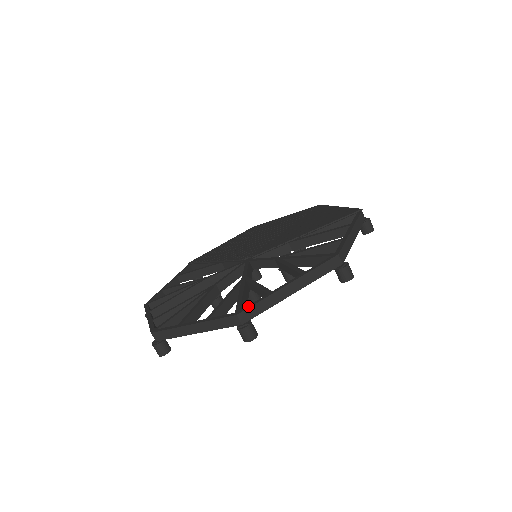
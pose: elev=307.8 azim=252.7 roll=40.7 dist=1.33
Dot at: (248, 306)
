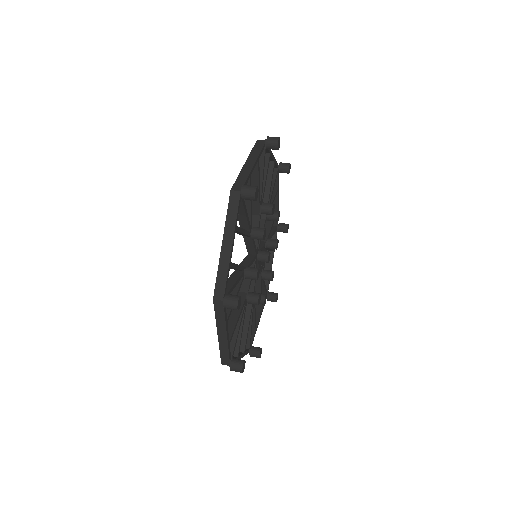
Dot at: (234, 186)
